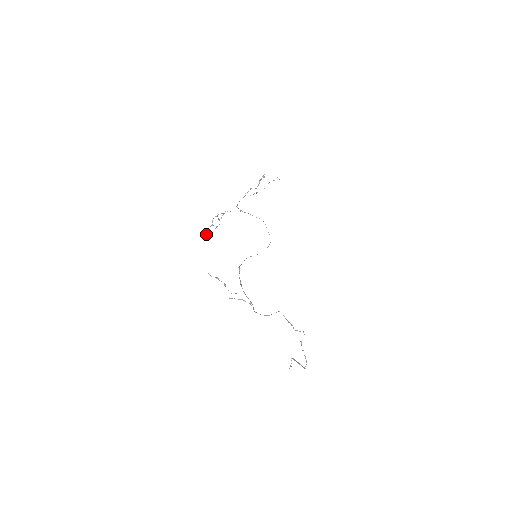
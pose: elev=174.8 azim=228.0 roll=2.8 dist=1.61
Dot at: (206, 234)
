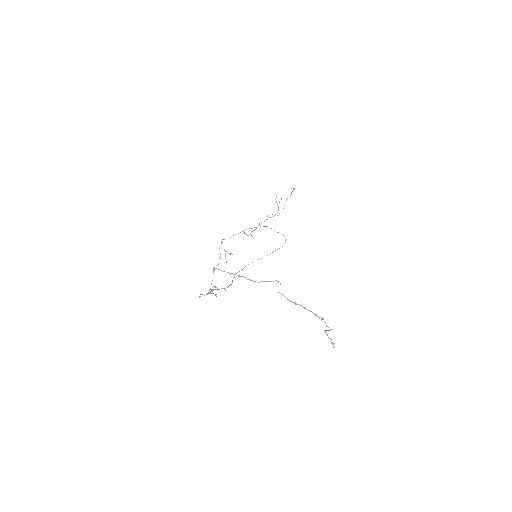
Dot at: occluded
